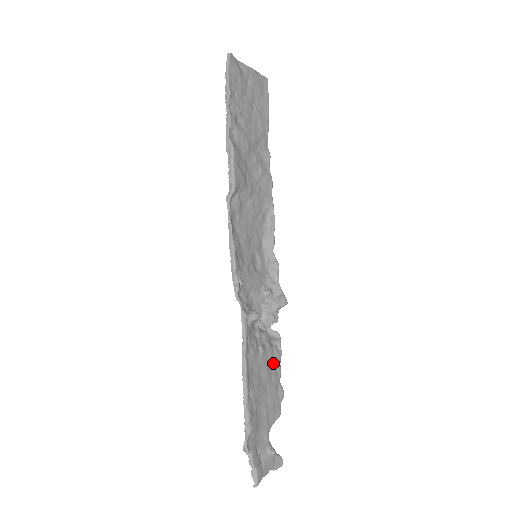
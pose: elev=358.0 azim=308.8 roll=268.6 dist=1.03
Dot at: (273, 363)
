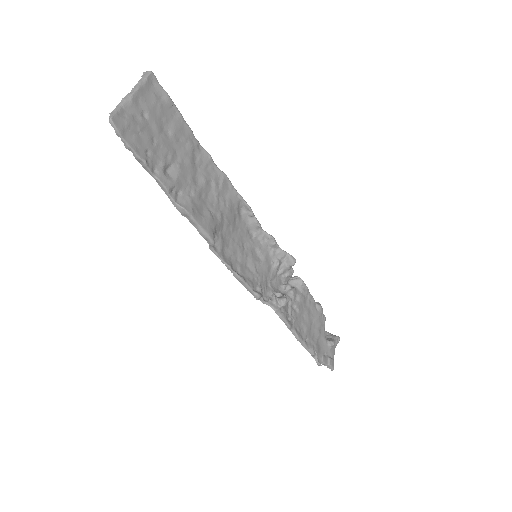
Dot at: (306, 300)
